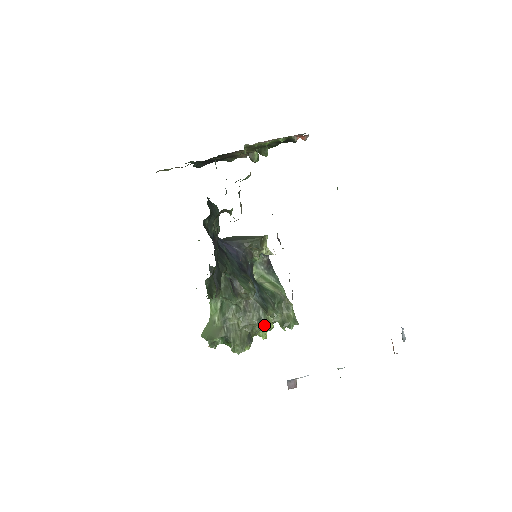
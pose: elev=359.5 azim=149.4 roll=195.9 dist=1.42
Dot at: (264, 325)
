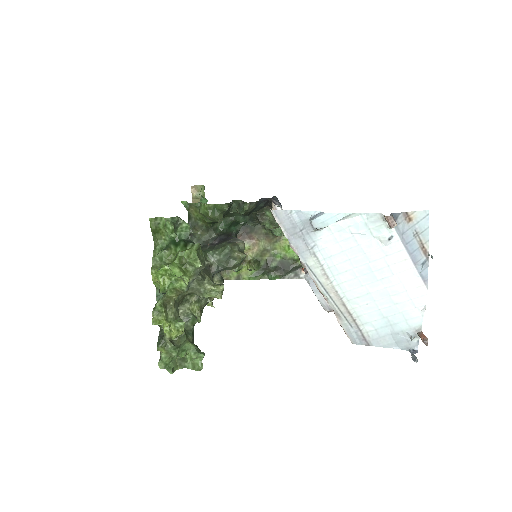
Dot at: occluded
